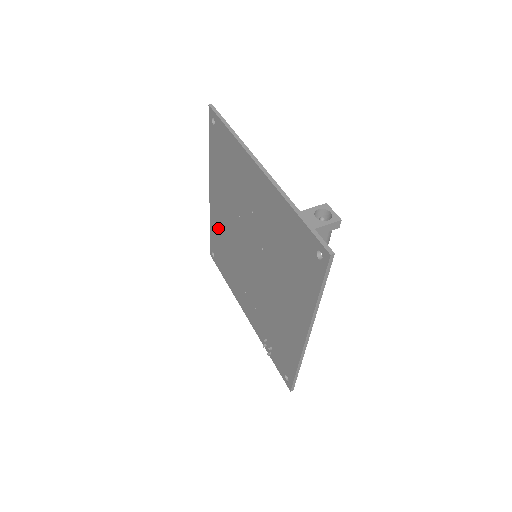
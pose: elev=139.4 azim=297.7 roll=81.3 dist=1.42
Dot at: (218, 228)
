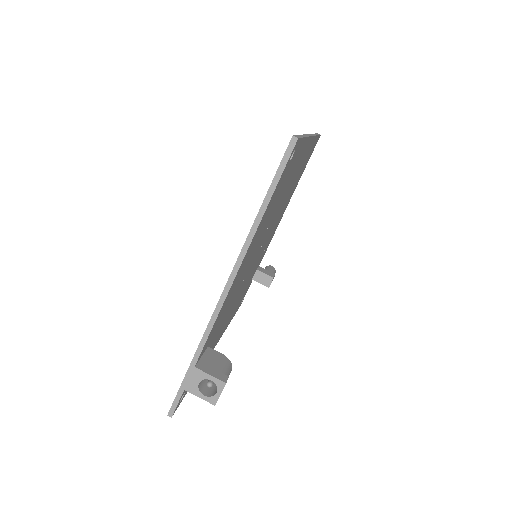
Dot at: occluded
